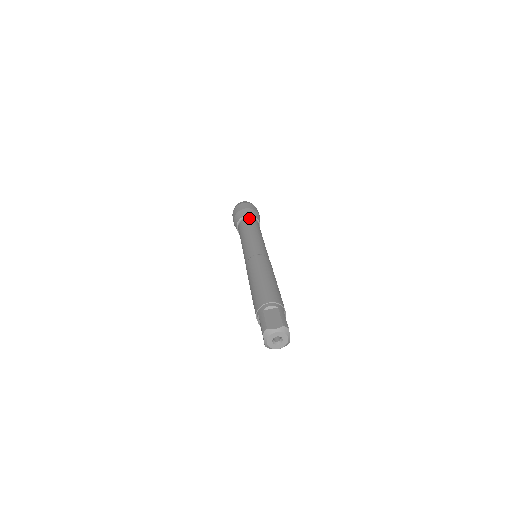
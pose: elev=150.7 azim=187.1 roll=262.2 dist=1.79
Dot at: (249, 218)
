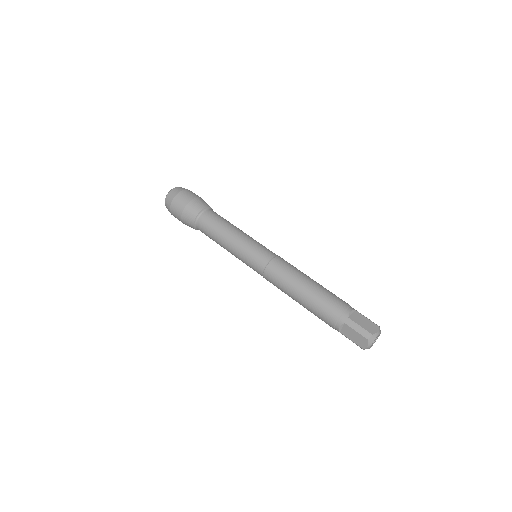
Dot at: (210, 210)
